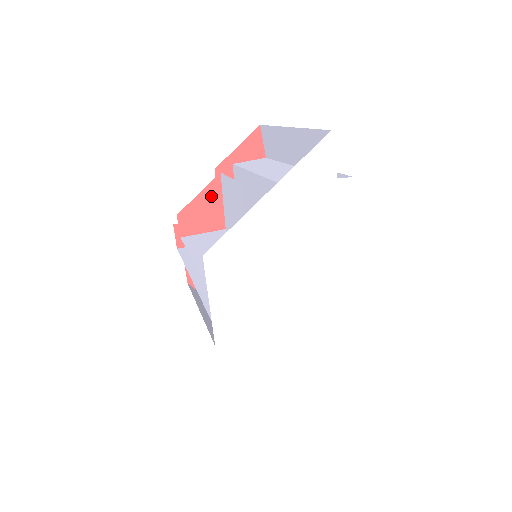
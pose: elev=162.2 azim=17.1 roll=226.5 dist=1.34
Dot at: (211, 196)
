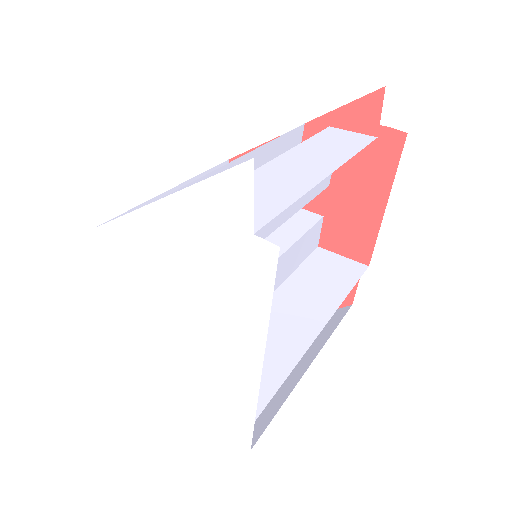
Dot at: occluded
